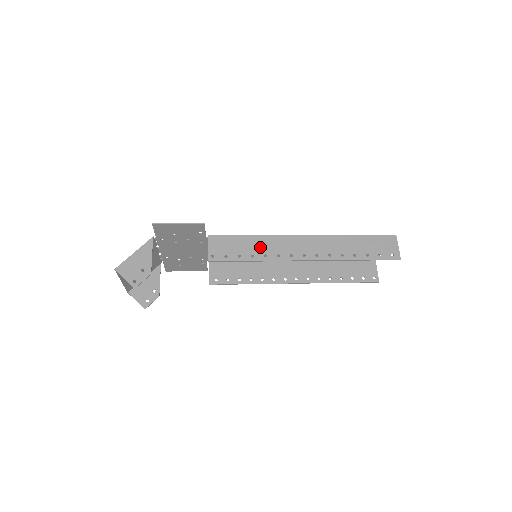
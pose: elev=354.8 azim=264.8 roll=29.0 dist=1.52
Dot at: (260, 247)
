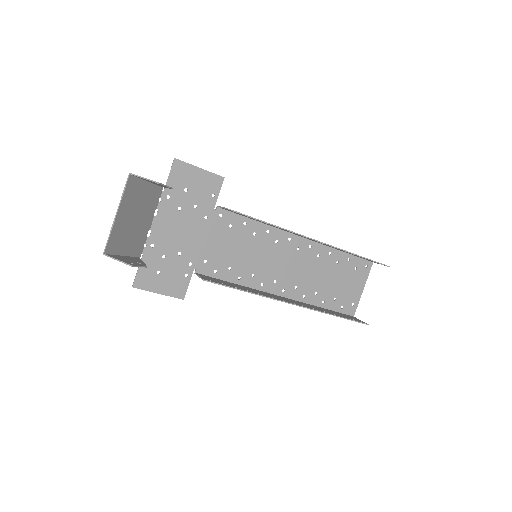
Dot at: occluded
